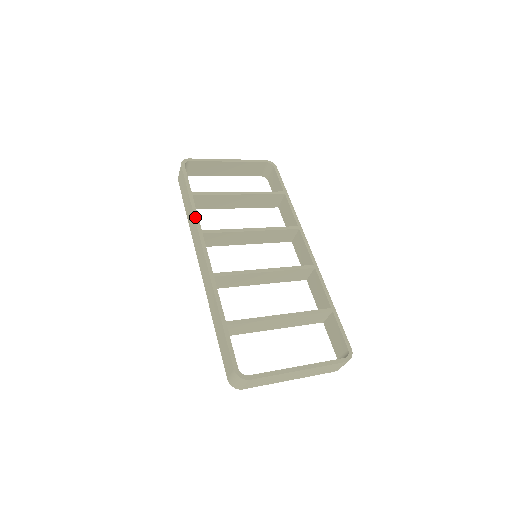
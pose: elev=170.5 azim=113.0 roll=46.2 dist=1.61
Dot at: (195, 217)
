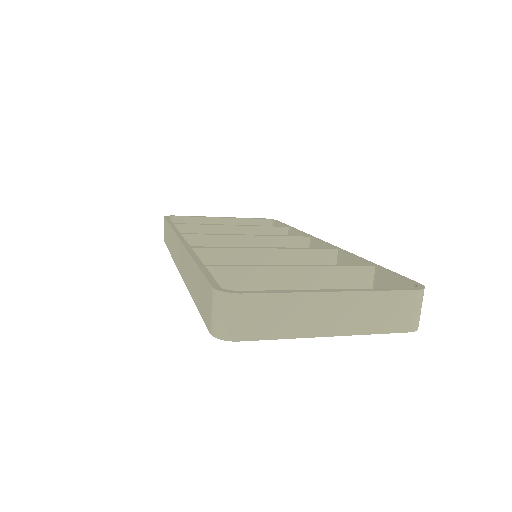
Dot at: (173, 229)
